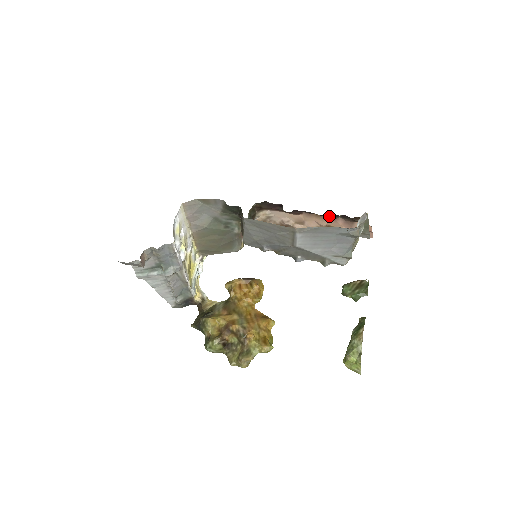
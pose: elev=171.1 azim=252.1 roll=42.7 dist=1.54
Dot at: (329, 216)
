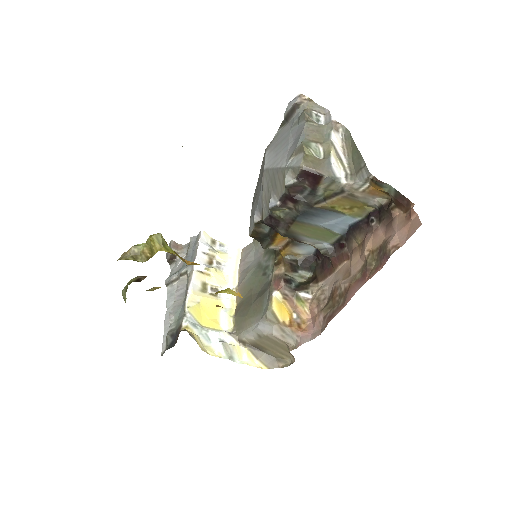
Dot at: (365, 227)
